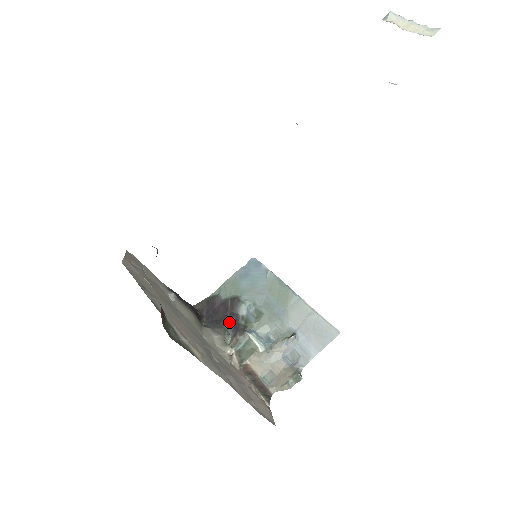
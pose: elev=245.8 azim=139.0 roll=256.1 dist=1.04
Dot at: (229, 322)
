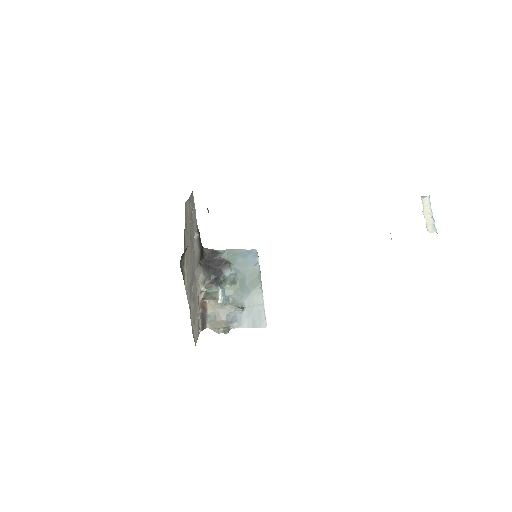
Dot at: (215, 273)
